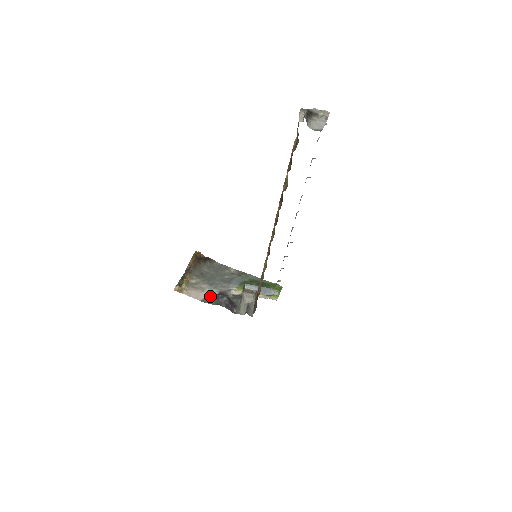
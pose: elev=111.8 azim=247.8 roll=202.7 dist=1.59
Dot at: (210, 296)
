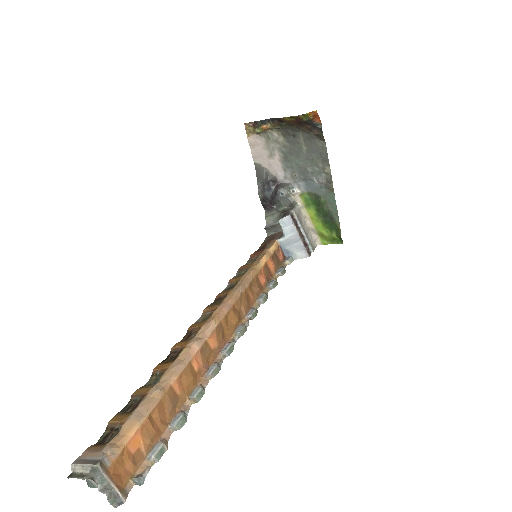
Dot at: (268, 169)
